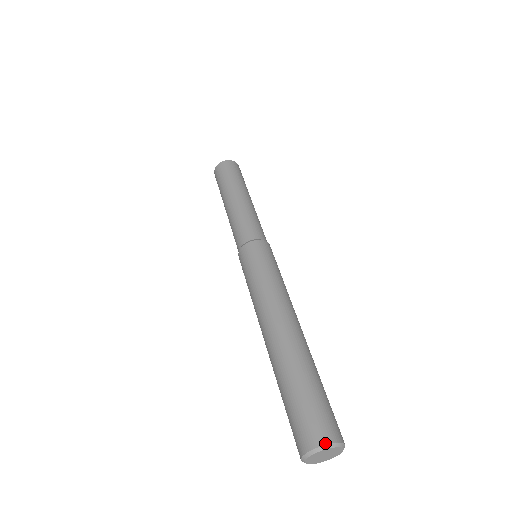
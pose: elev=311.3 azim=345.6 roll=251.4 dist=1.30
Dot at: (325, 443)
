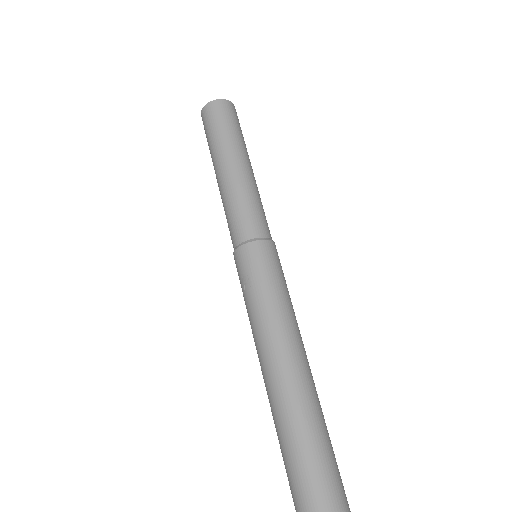
Dot at: out of frame
